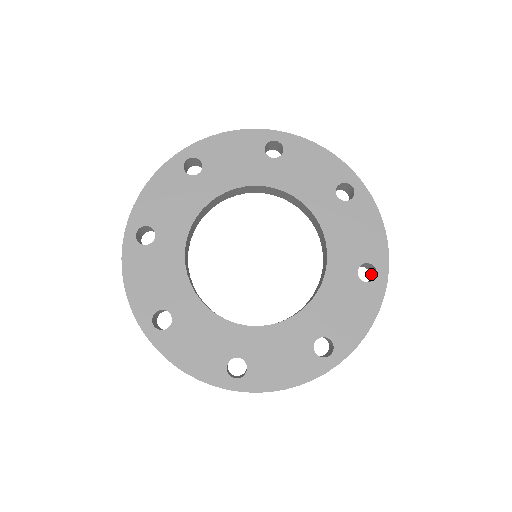
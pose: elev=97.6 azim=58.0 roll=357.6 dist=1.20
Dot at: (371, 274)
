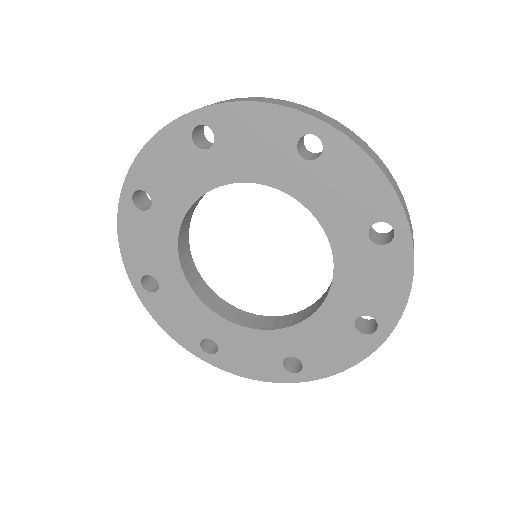
Dot at: occluded
